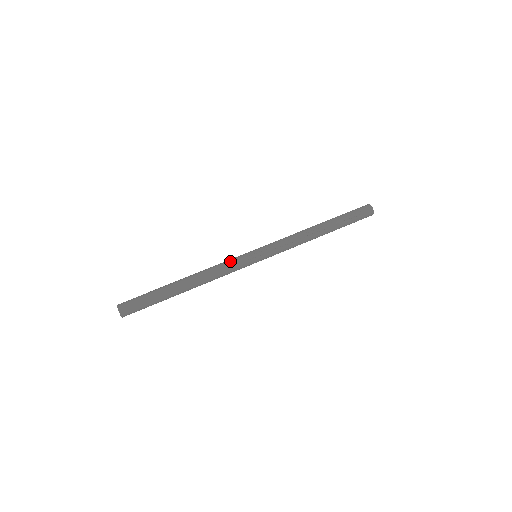
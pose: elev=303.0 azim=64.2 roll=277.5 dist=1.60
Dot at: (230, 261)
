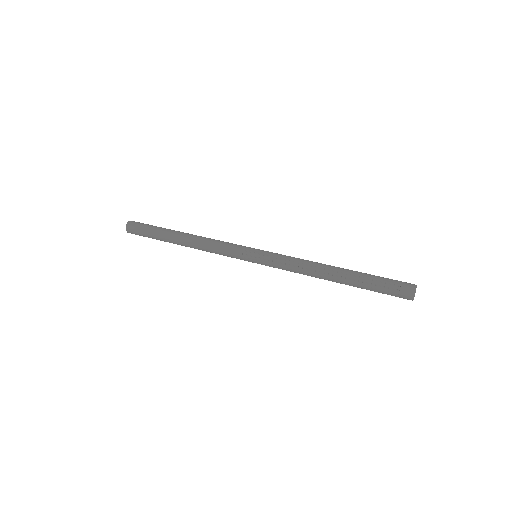
Dot at: (228, 244)
